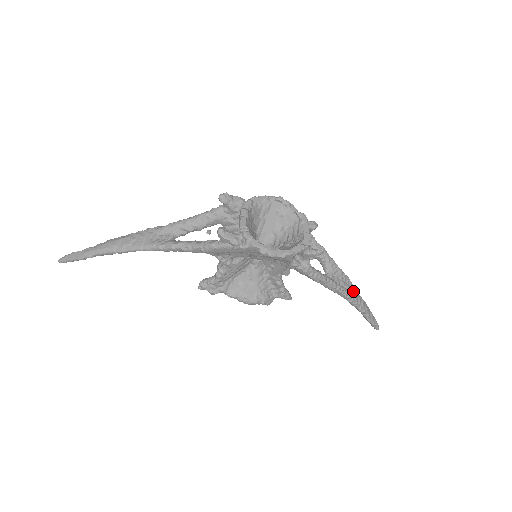
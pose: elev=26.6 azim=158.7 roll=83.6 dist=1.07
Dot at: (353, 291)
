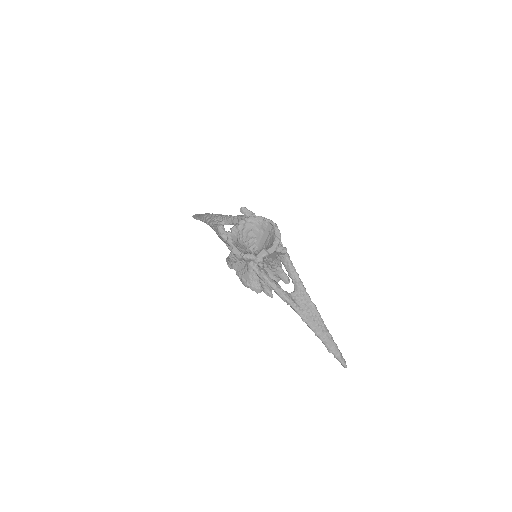
Dot at: (312, 317)
